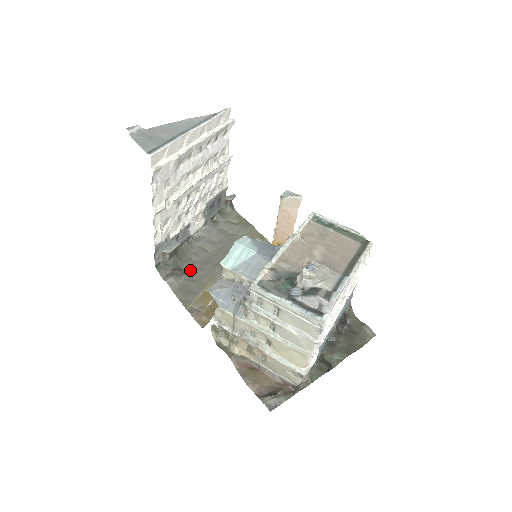
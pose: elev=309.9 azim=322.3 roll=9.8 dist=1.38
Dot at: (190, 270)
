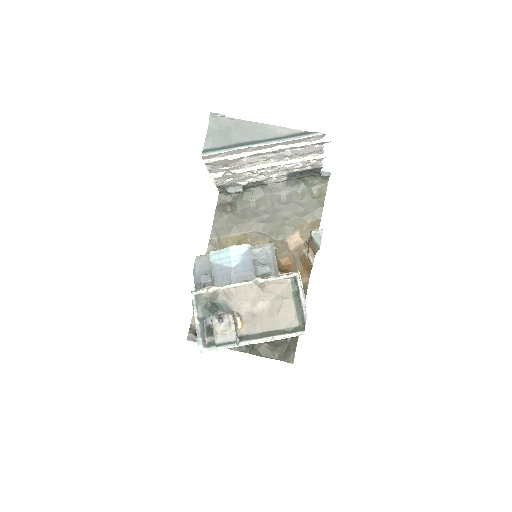
Dot at: (240, 211)
